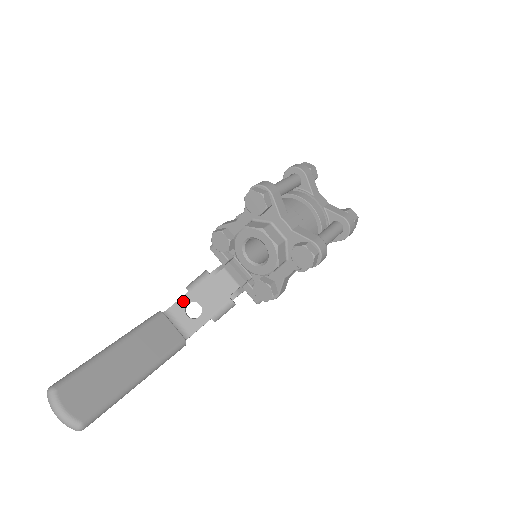
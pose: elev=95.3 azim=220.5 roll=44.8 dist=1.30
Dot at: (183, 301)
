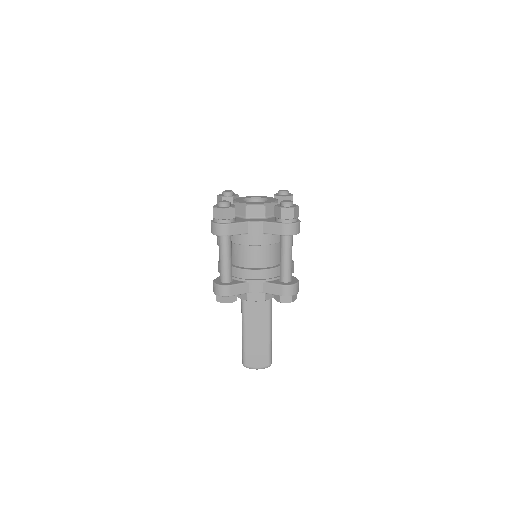
Dot at: occluded
